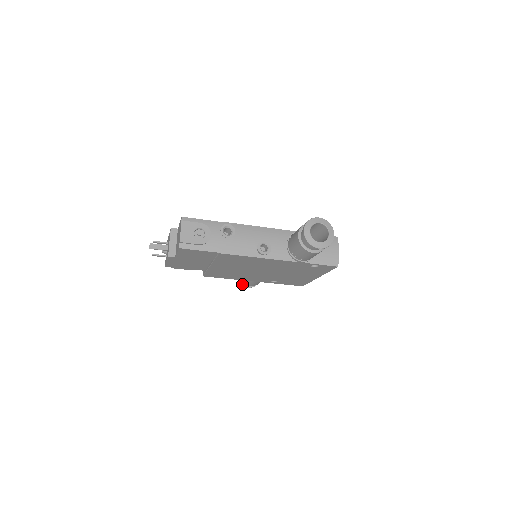
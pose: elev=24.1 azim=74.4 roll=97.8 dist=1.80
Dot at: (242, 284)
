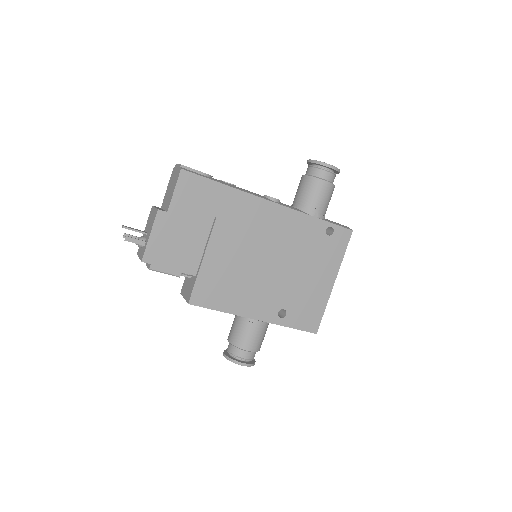
Dot at: (234, 360)
